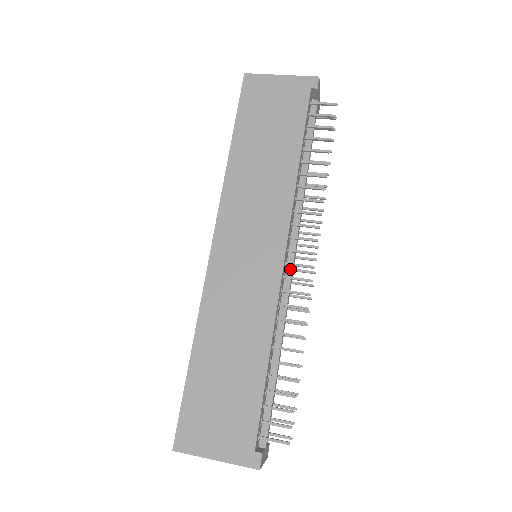
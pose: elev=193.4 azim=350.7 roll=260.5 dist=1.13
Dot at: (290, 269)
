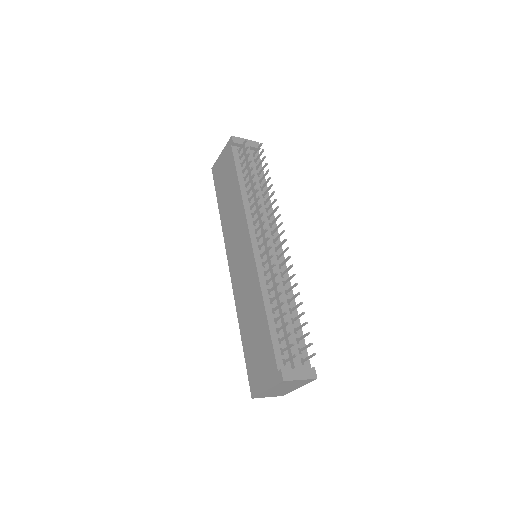
Dot at: occluded
